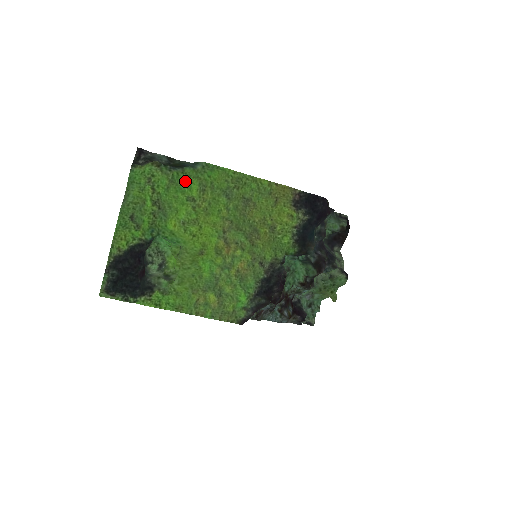
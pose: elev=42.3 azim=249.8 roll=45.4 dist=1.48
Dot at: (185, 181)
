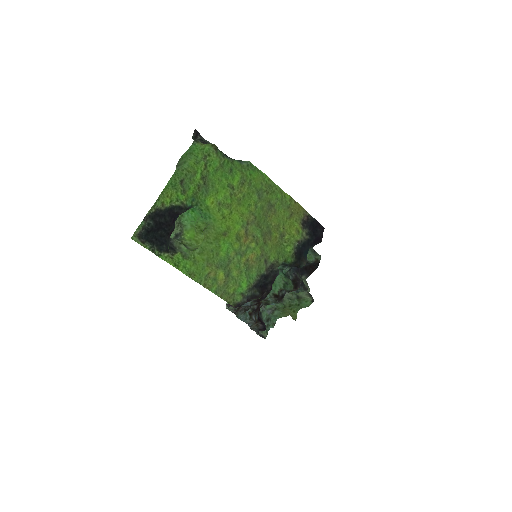
Dot at: (231, 170)
